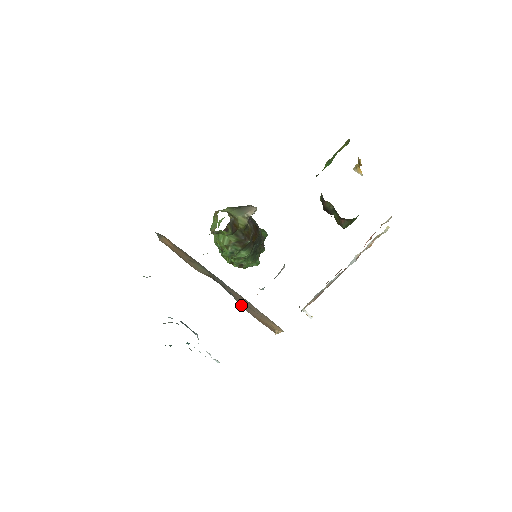
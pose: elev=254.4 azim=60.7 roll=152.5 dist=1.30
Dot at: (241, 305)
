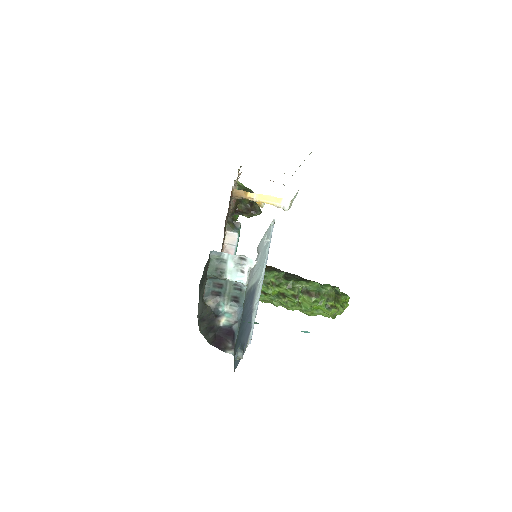
Dot at: occluded
